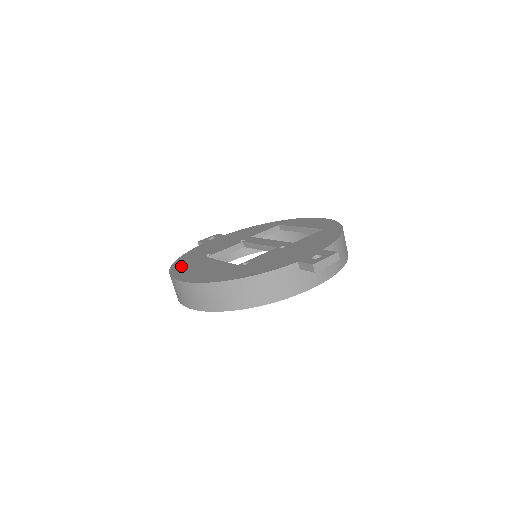
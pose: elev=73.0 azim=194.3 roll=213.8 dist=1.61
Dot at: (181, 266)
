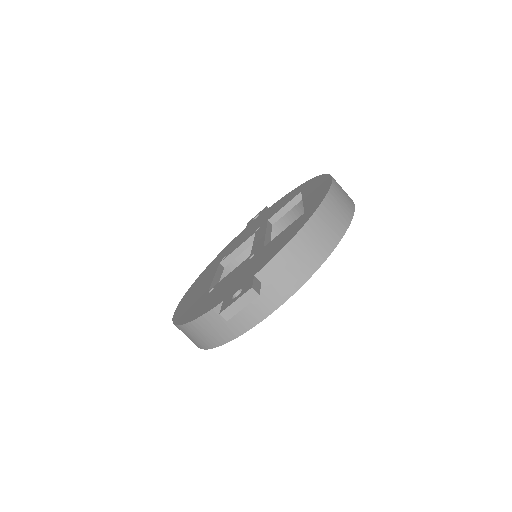
Dot at: (199, 279)
